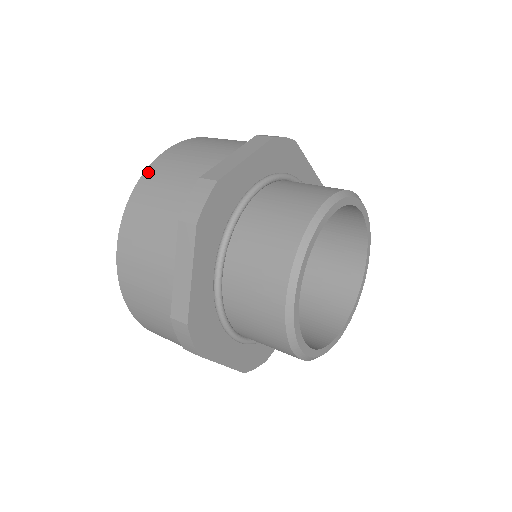
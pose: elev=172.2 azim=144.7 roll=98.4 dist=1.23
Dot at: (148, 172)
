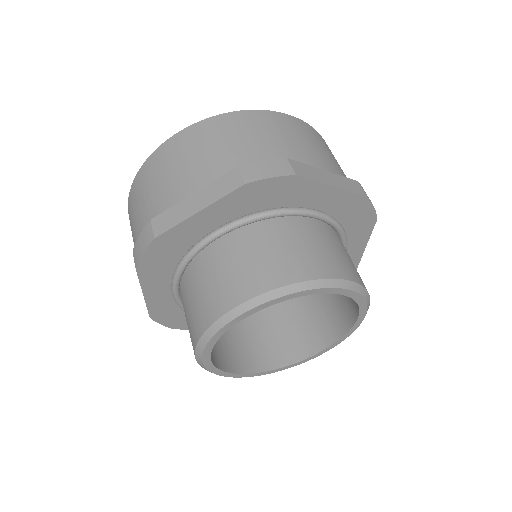
Dot at: (146, 164)
